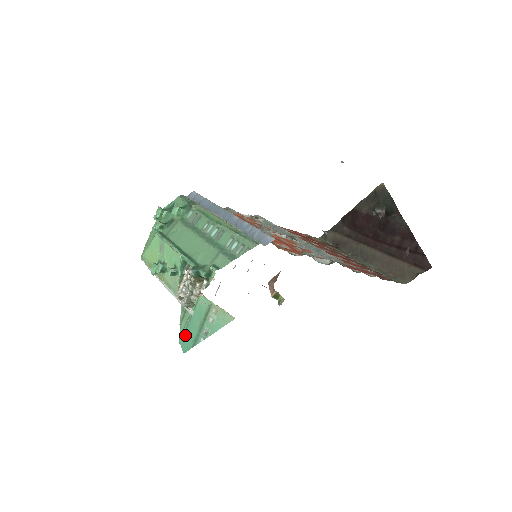
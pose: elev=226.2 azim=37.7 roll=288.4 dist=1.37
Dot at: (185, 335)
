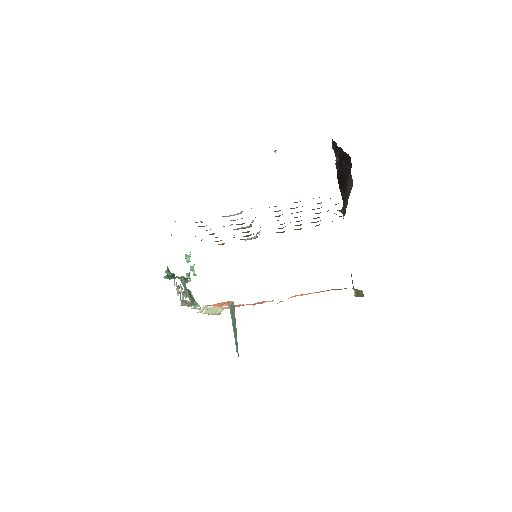
Dot at: (236, 343)
